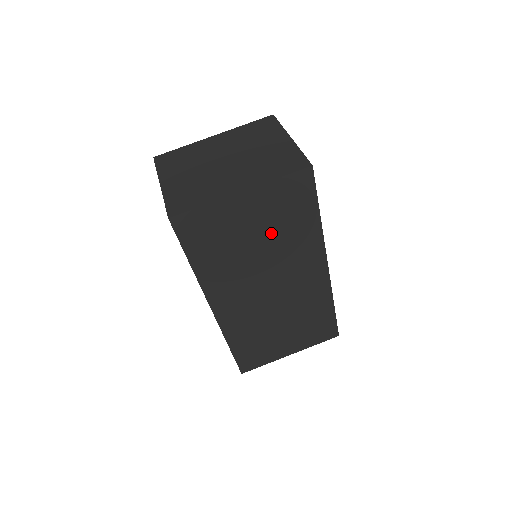
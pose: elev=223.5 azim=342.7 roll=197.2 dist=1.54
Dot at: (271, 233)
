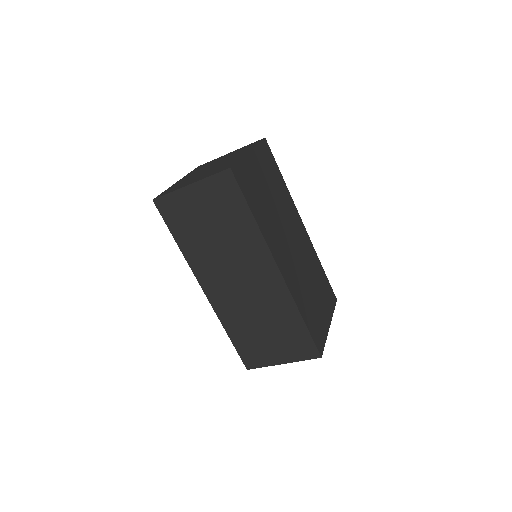
Dot at: (272, 190)
